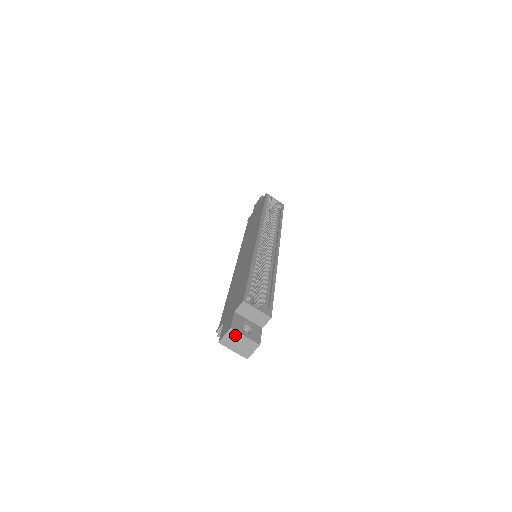
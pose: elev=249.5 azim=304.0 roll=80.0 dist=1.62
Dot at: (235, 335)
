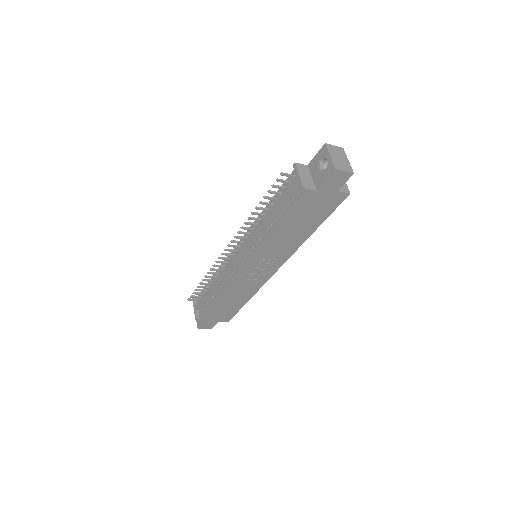
Dot at: (342, 153)
